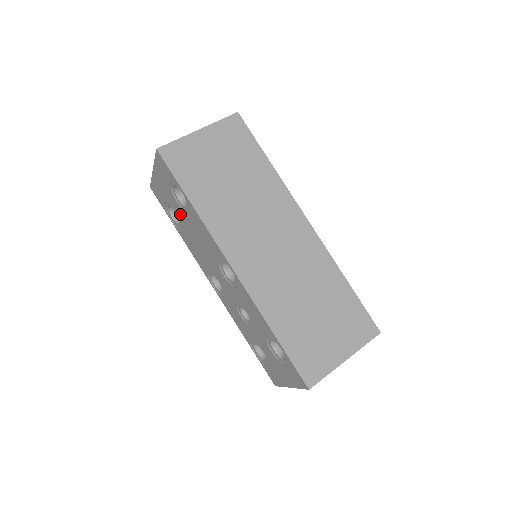
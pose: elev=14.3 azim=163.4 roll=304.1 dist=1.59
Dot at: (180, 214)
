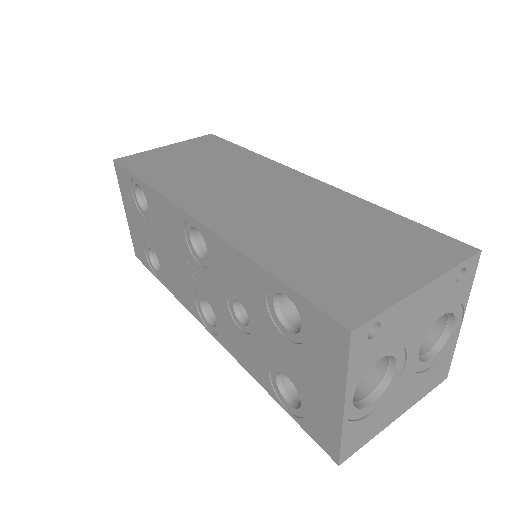
Dot at: (152, 237)
